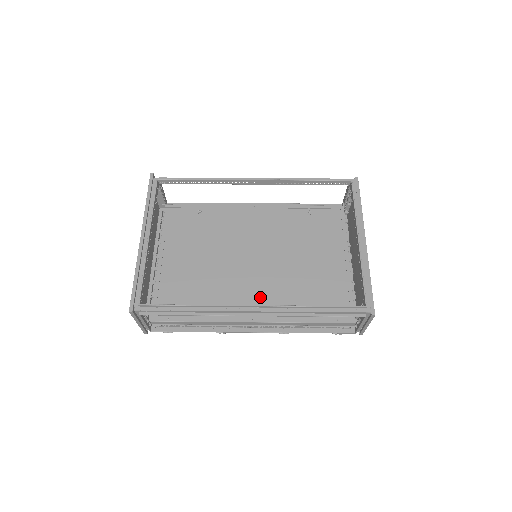
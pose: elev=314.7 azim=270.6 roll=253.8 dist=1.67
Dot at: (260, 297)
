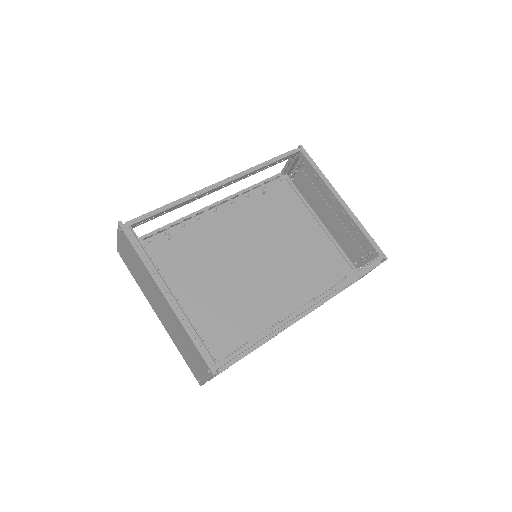
Dot at: (279, 291)
